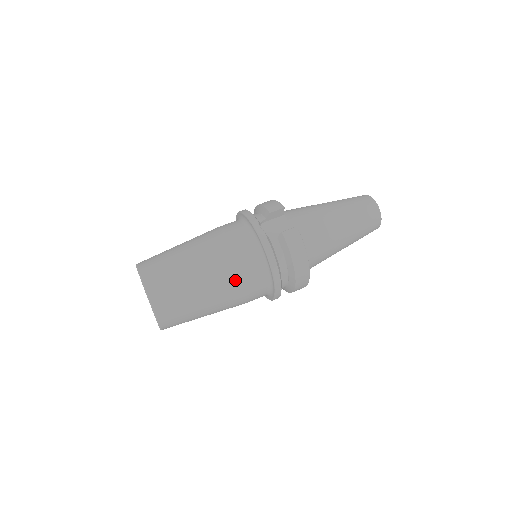
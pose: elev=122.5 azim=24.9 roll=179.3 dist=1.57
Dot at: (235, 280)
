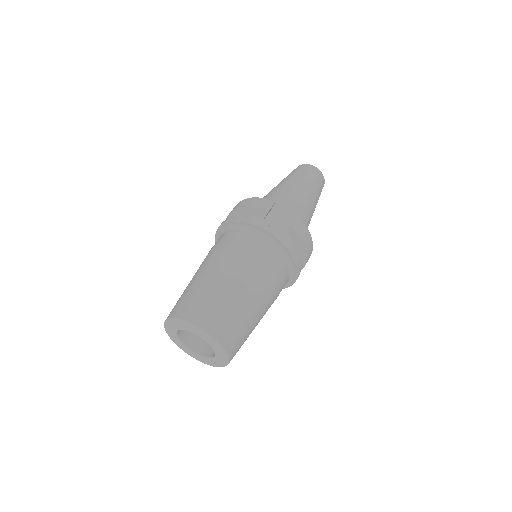
Dot at: (273, 287)
